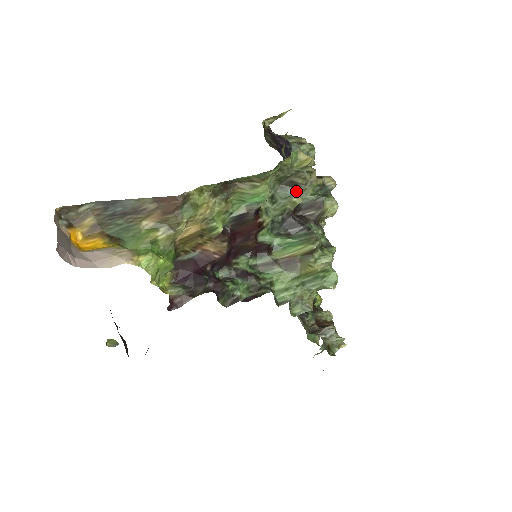
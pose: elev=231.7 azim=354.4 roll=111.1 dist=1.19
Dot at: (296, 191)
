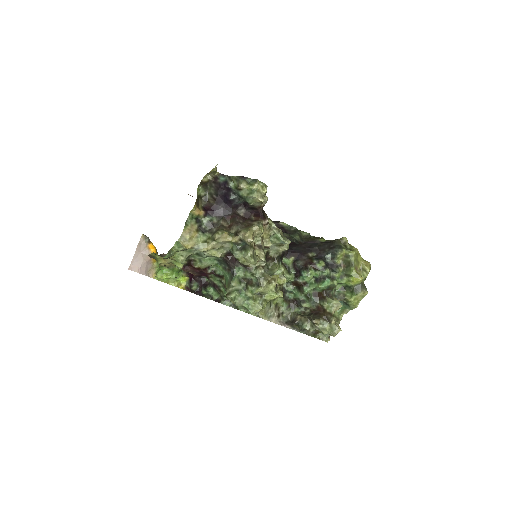
Dot at: (213, 249)
